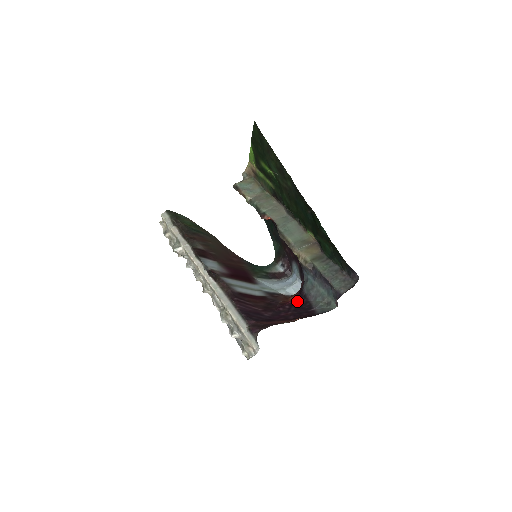
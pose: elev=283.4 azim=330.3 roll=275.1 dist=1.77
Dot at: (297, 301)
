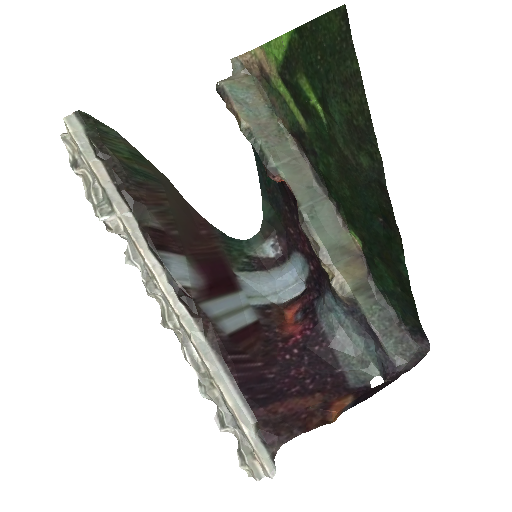
Dot at: (311, 342)
